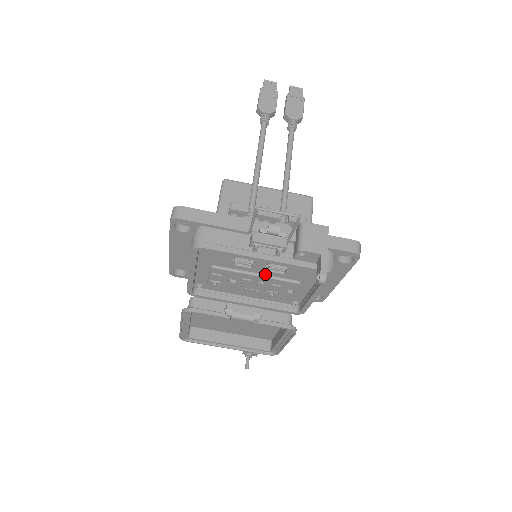
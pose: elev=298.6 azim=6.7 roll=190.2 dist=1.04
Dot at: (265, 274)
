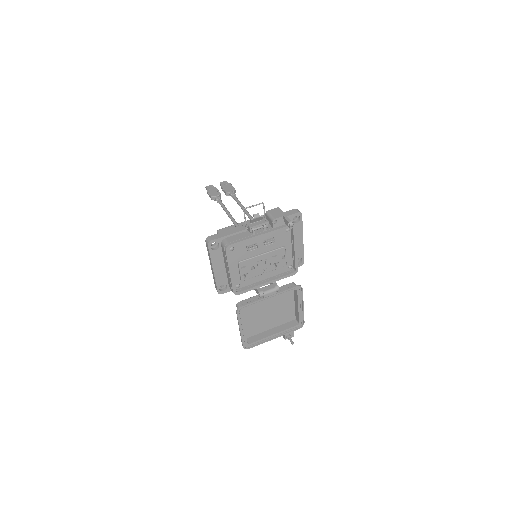
Dot at: (266, 252)
